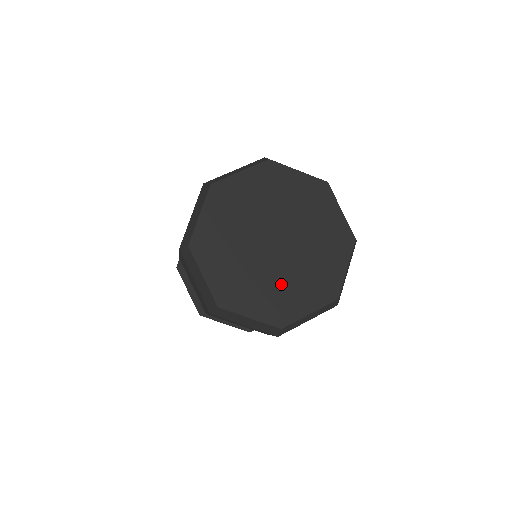
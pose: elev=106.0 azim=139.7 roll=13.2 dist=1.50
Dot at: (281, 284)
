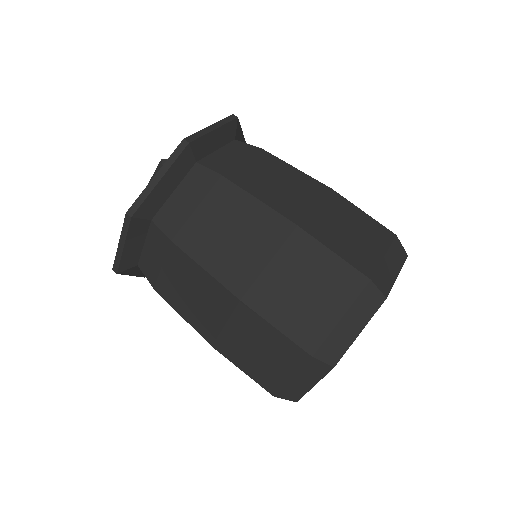
Dot at: occluded
